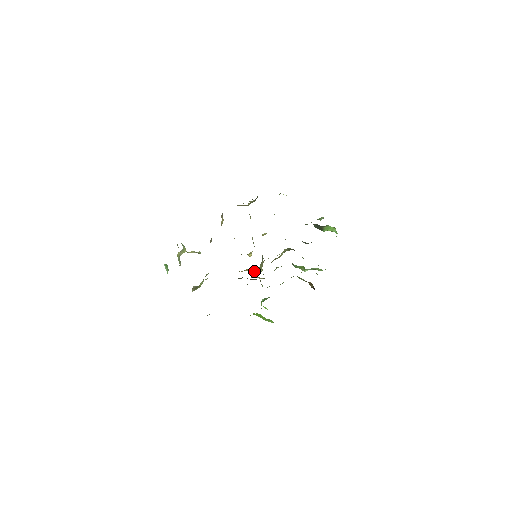
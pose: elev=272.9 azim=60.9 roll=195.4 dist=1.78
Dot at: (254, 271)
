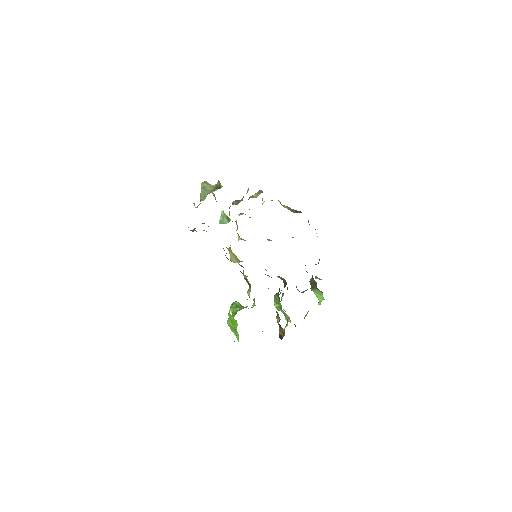
Dot at: (235, 258)
